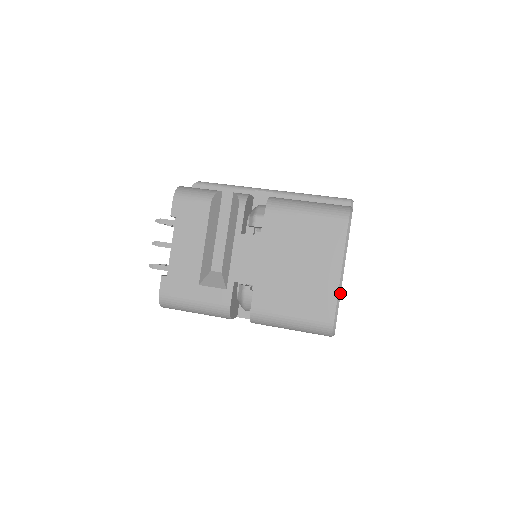
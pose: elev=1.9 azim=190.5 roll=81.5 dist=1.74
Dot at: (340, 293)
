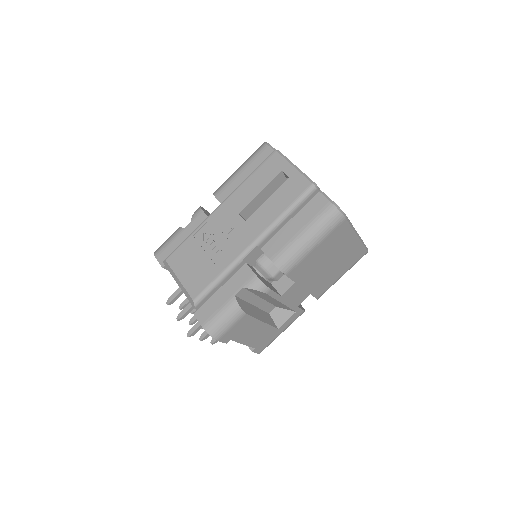
Dot at: (362, 241)
